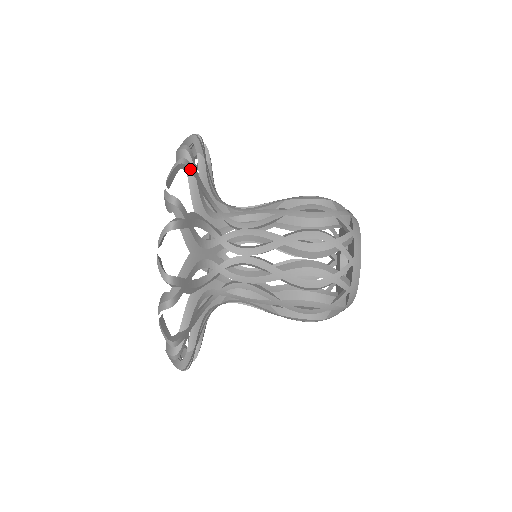
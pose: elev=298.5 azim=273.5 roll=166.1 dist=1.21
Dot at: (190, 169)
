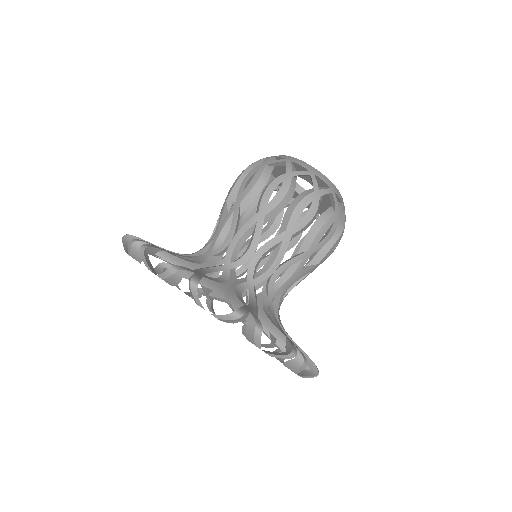
Dot at: (200, 279)
